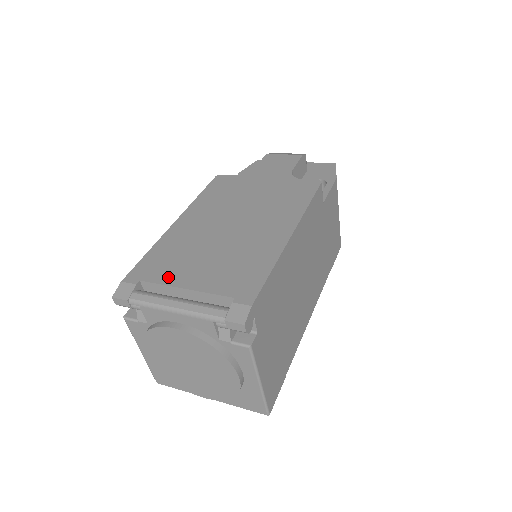
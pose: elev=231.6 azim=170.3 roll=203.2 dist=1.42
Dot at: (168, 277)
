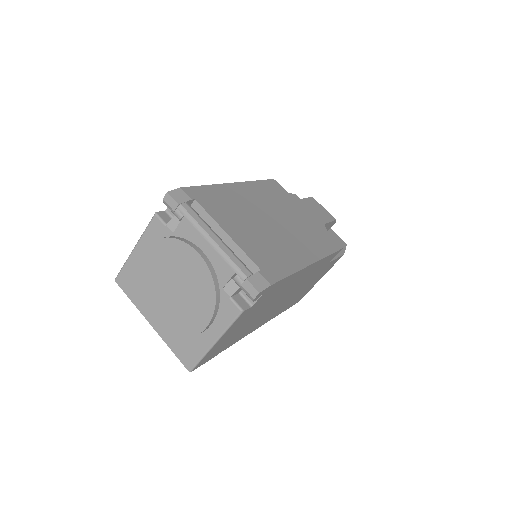
Dot at: (217, 215)
